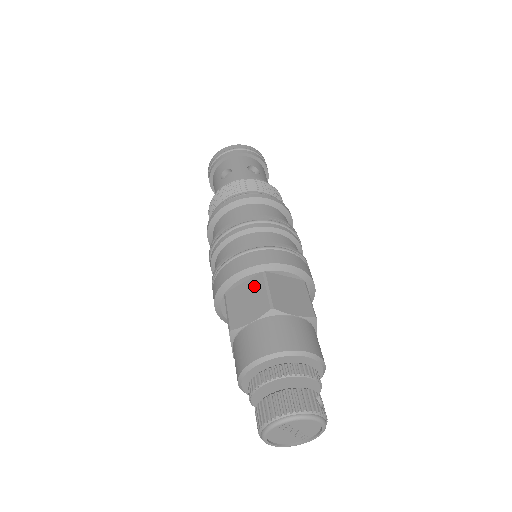
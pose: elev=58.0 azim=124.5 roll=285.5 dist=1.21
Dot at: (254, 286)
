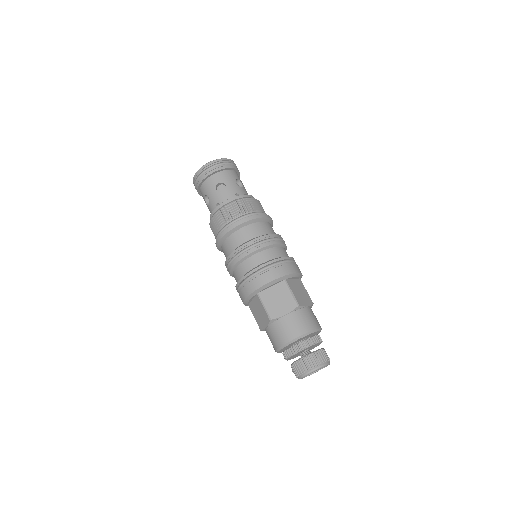
Dot at: (281, 290)
